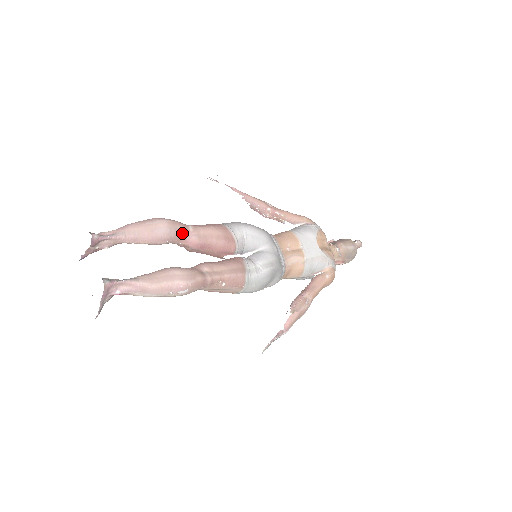
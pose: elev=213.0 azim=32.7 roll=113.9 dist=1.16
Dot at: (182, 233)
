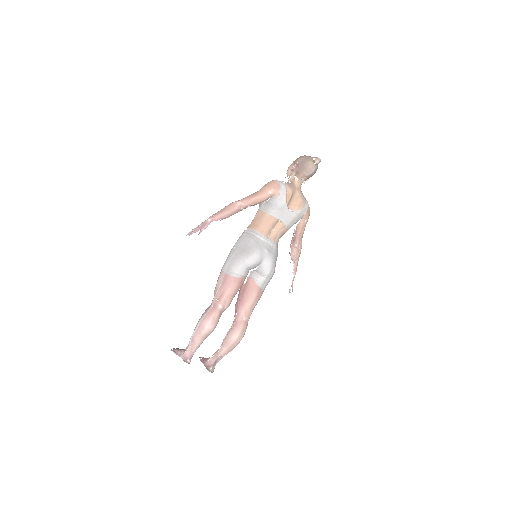
Dot at: (220, 315)
